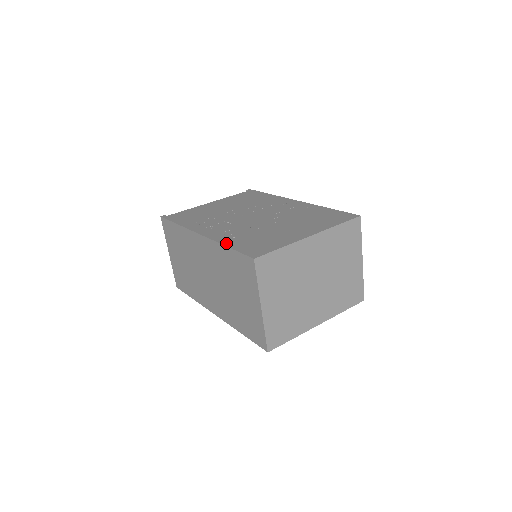
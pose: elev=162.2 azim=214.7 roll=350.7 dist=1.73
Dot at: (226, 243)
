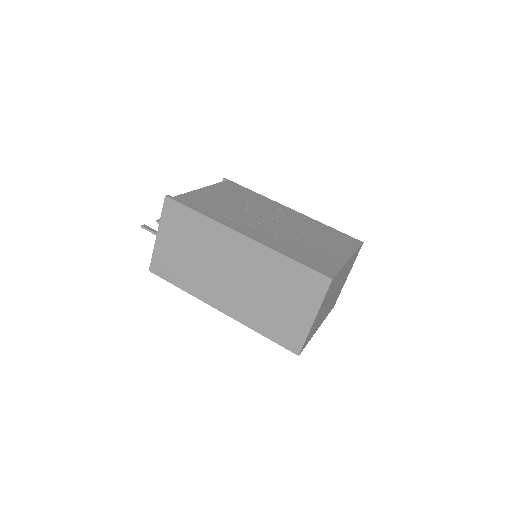
Dot at: (286, 254)
